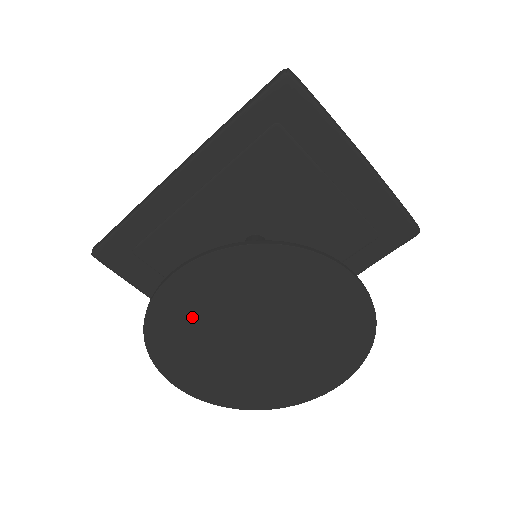
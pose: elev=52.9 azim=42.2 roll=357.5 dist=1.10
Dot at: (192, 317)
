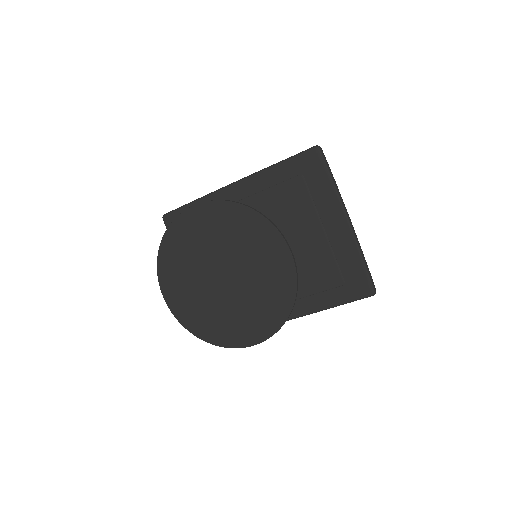
Dot at: (191, 241)
